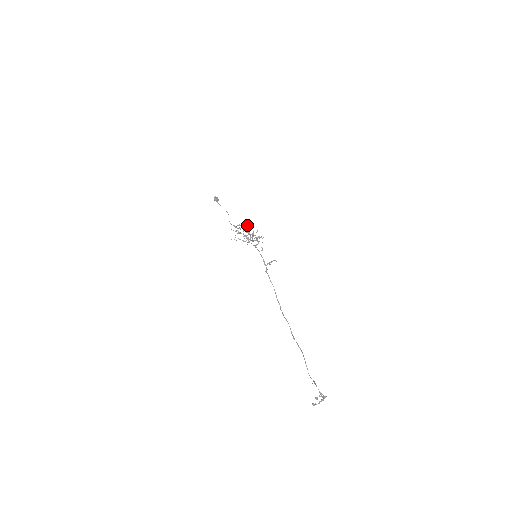
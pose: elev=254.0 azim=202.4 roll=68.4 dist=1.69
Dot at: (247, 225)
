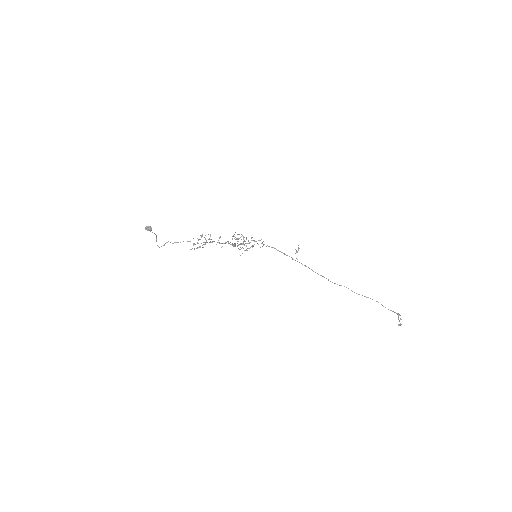
Dot at: (202, 235)
